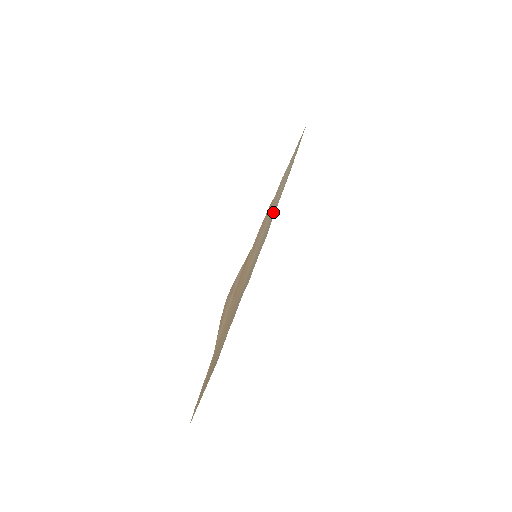
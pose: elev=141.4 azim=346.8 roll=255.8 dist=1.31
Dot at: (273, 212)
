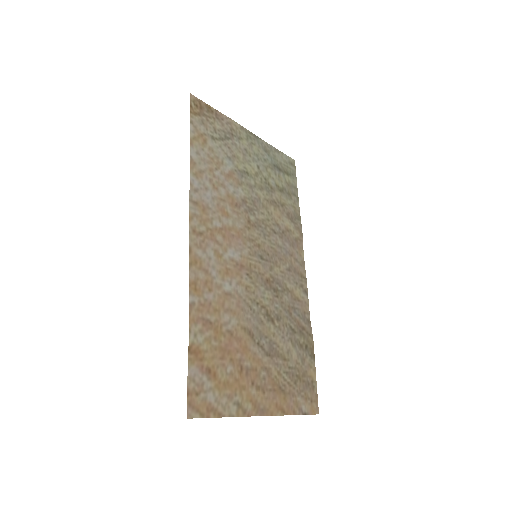
Dot at: (237, 204)
